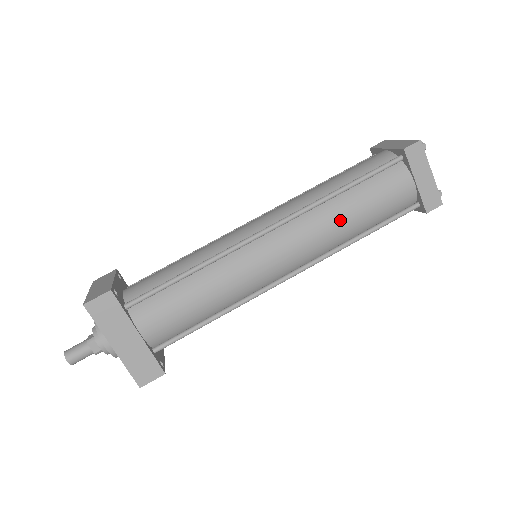
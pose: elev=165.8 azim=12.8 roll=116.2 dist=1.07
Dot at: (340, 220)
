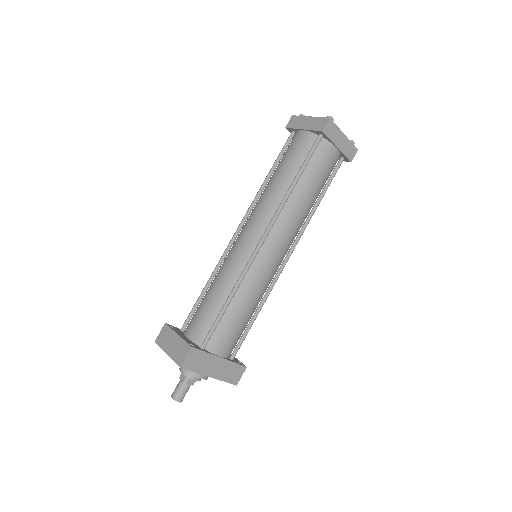
Dot at: (303, 203)
